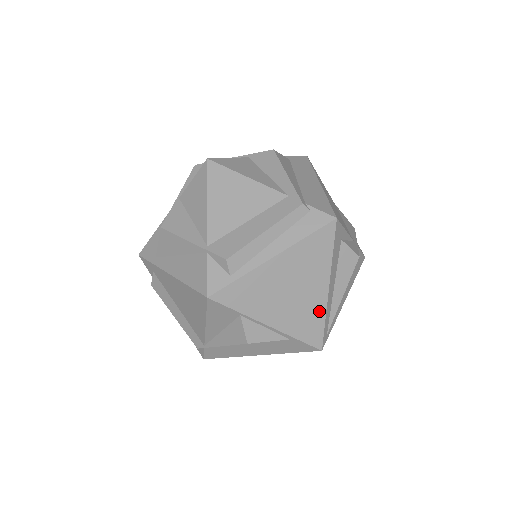
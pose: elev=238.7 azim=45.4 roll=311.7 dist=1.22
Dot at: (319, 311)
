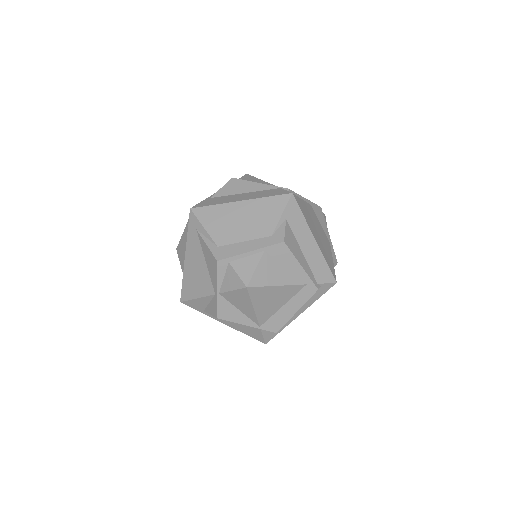
Dot at: occluded
